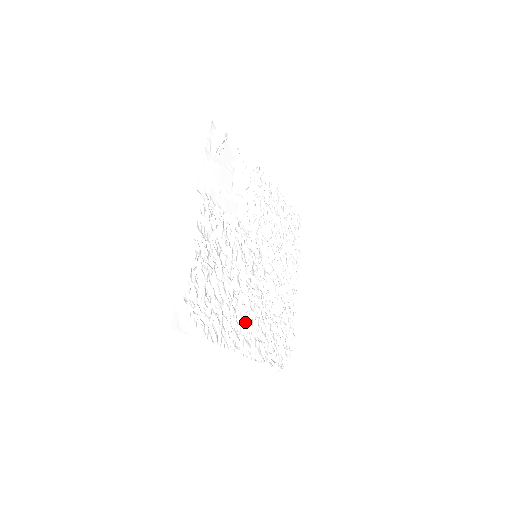
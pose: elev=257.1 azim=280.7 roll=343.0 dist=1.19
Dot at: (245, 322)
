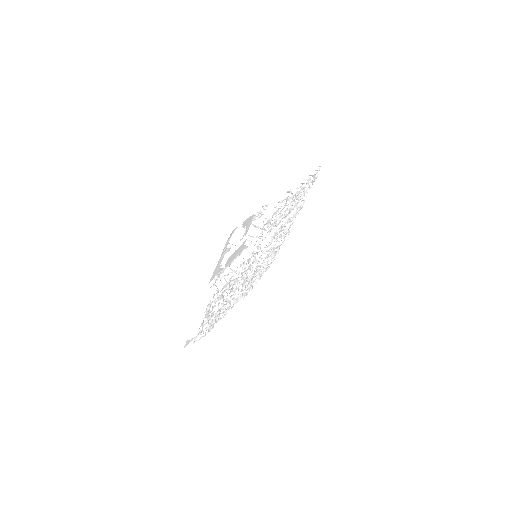
Dot at: (237, 294)
